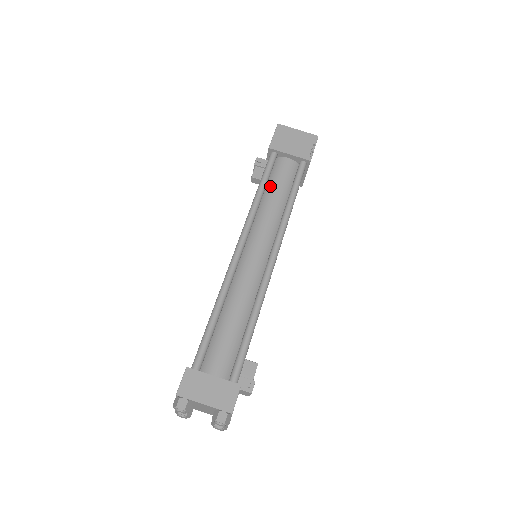
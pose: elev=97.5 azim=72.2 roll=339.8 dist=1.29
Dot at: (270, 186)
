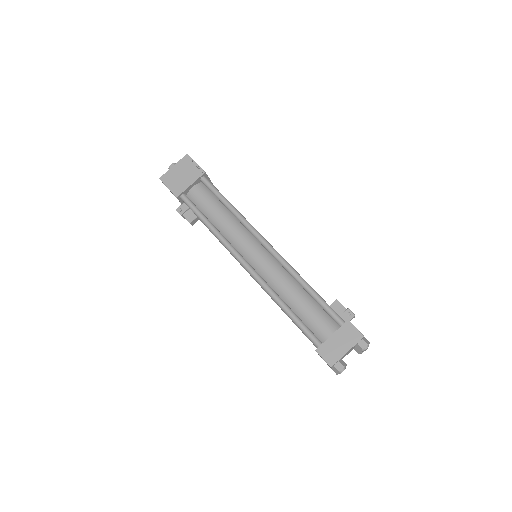
Dot at: (208, 215)
